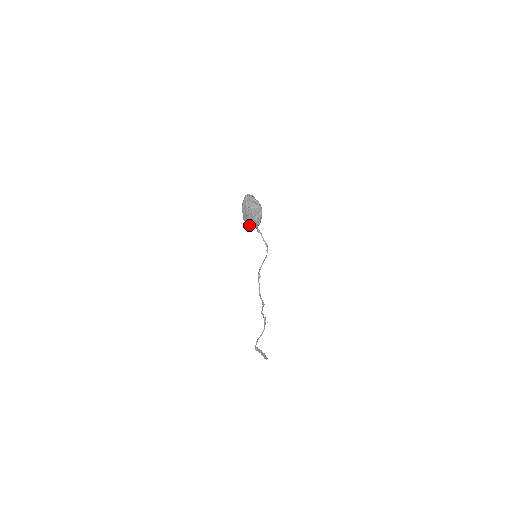
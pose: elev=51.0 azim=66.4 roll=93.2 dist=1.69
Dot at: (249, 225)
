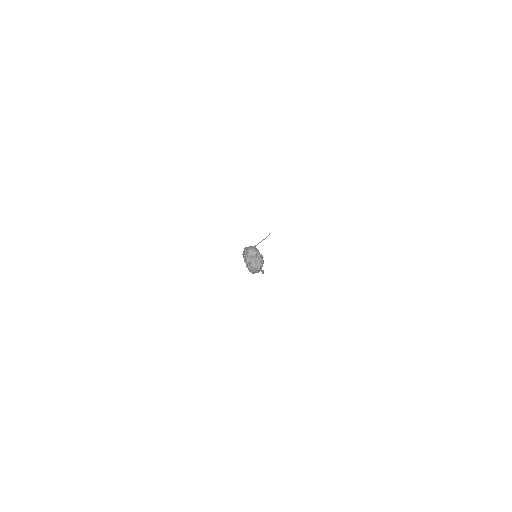
Dot at: occluded
